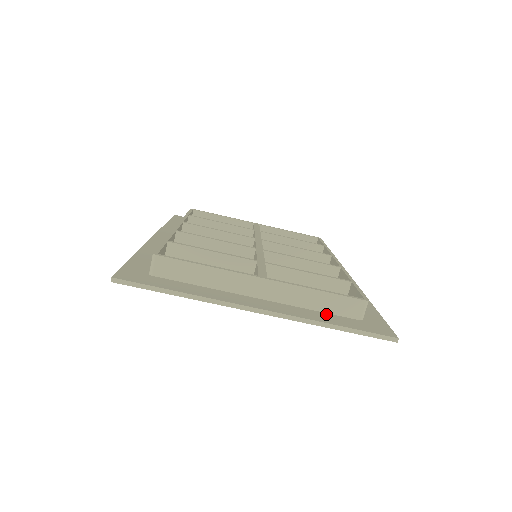
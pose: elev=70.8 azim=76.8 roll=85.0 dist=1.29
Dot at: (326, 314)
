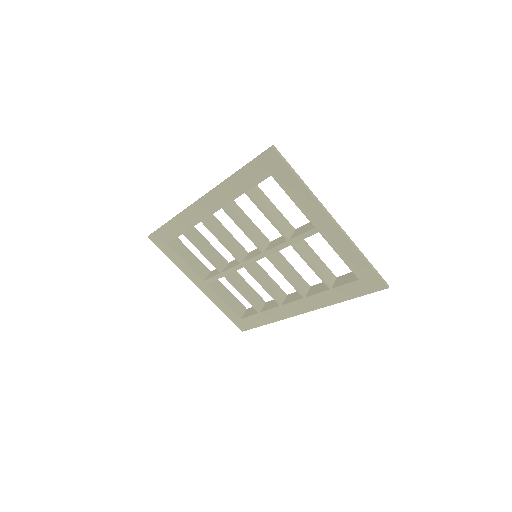
Dot at: (350, 259)
